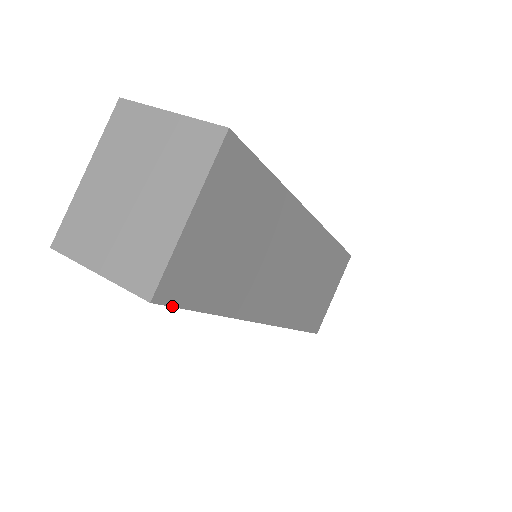
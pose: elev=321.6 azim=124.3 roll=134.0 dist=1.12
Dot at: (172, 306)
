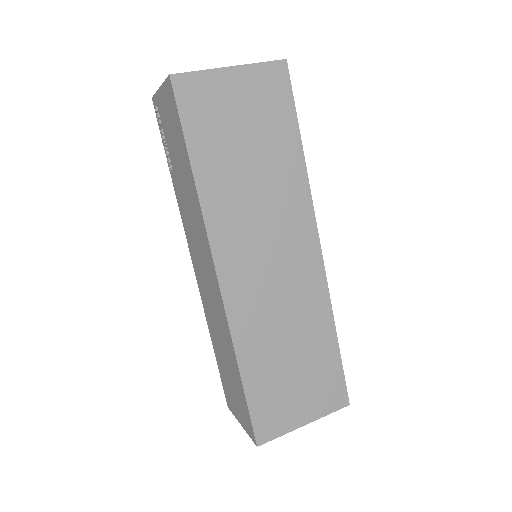
Dot at: (176, 102)
